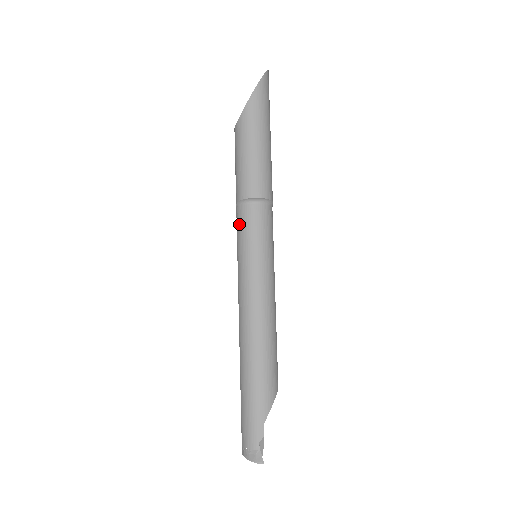
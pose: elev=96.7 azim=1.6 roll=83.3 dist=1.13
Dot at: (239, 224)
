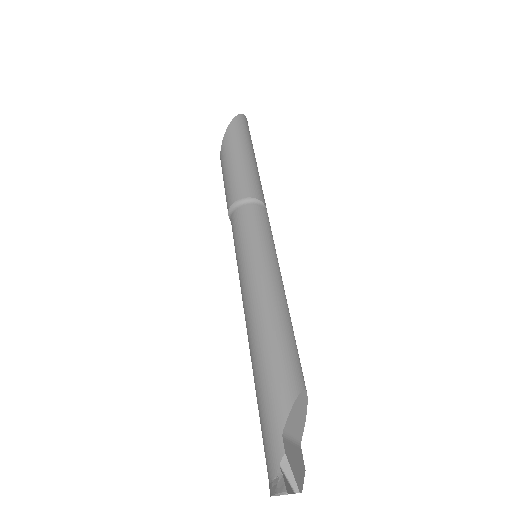
Dot at: occluded
